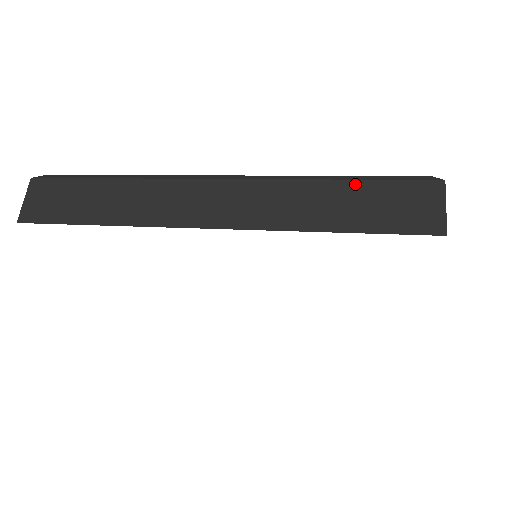
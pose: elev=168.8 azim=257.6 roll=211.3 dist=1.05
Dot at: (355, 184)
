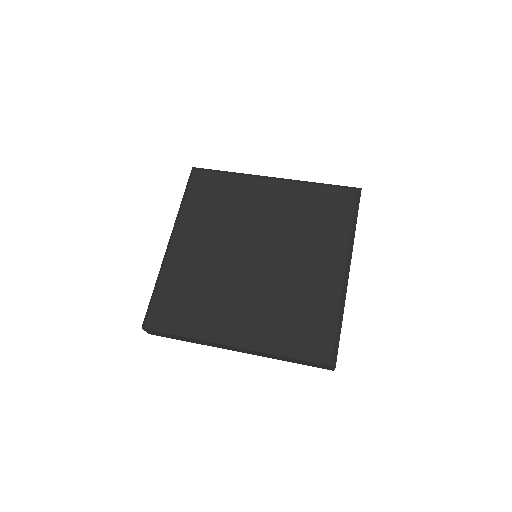
Dot at: (297, 360)
